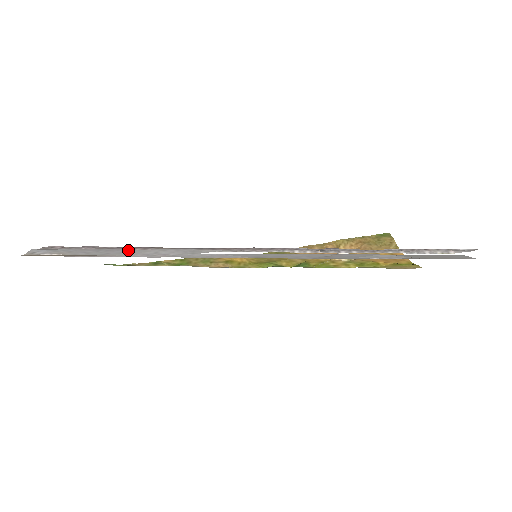
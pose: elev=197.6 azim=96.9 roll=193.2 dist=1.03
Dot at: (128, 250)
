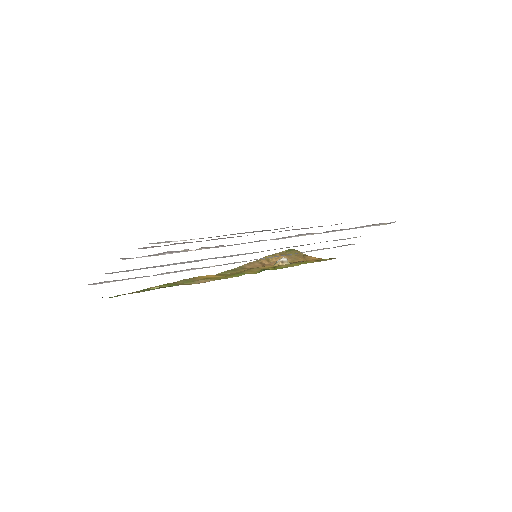
Dot at: occluded
